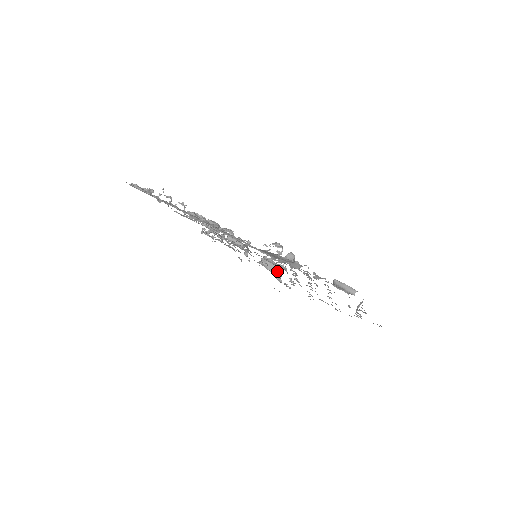
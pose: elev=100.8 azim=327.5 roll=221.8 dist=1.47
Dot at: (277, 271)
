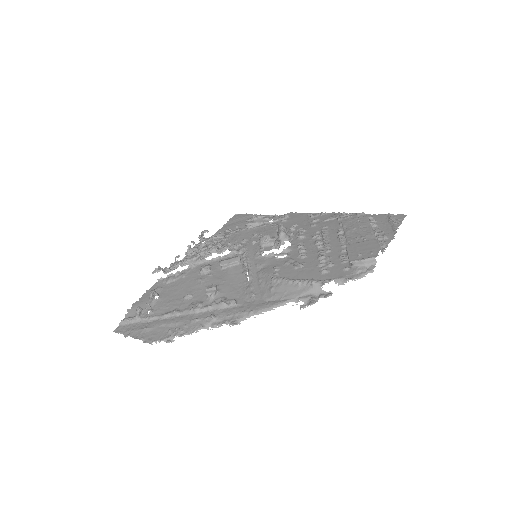
Dot at: (268, 219)
